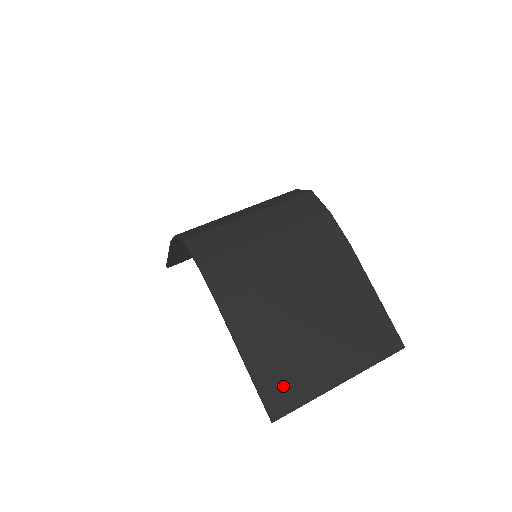
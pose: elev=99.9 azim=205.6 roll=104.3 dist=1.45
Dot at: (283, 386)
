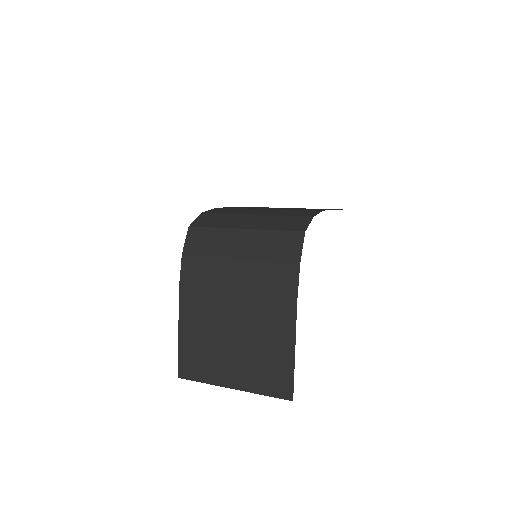
Dot at: (194, 363)
